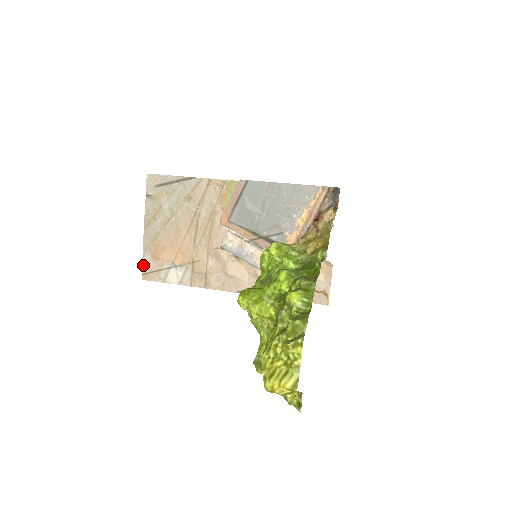
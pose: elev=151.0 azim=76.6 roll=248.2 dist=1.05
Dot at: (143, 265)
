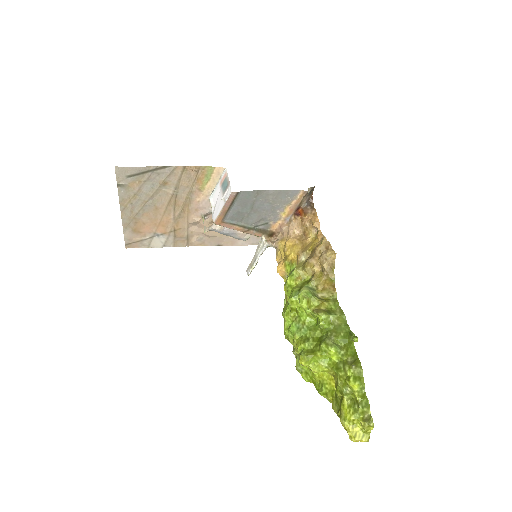
Dot at: (125, 238)
